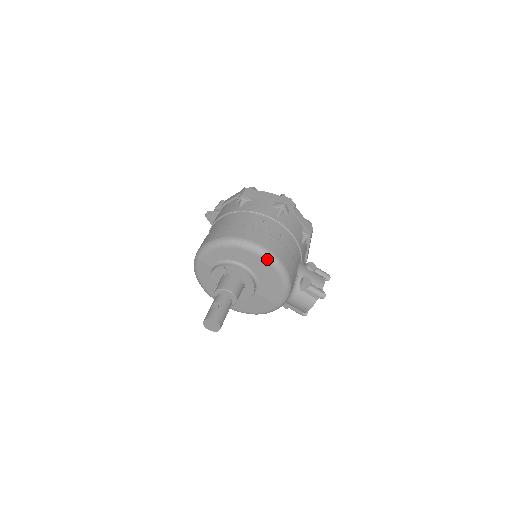
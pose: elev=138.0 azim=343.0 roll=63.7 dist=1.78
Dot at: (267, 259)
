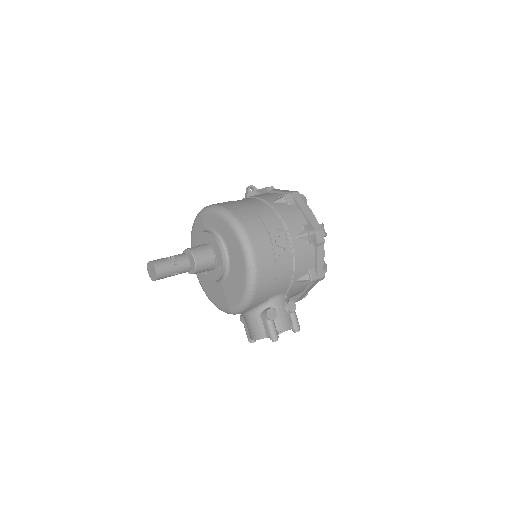
Dot at: (246, 261)
